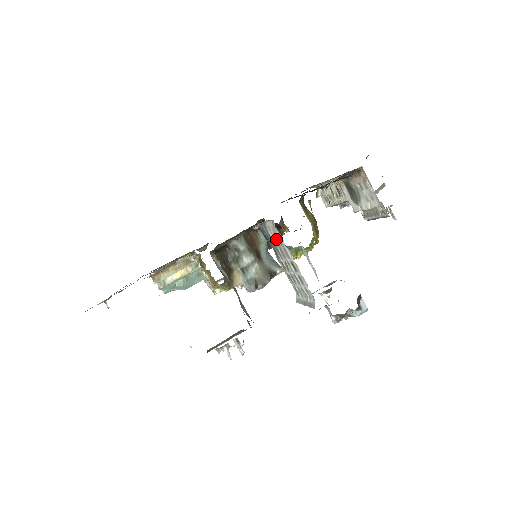
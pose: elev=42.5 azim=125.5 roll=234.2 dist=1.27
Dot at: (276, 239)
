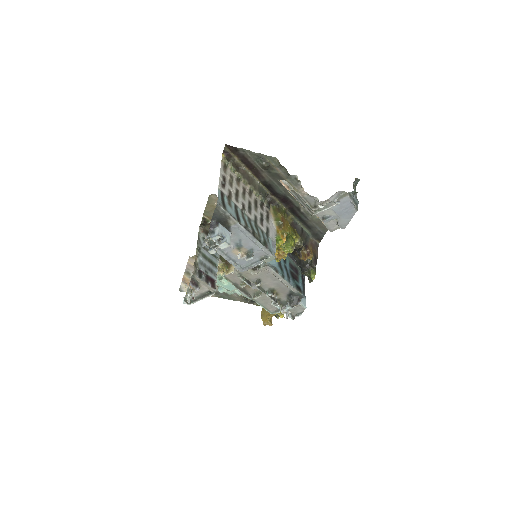
Dot at: occluded
